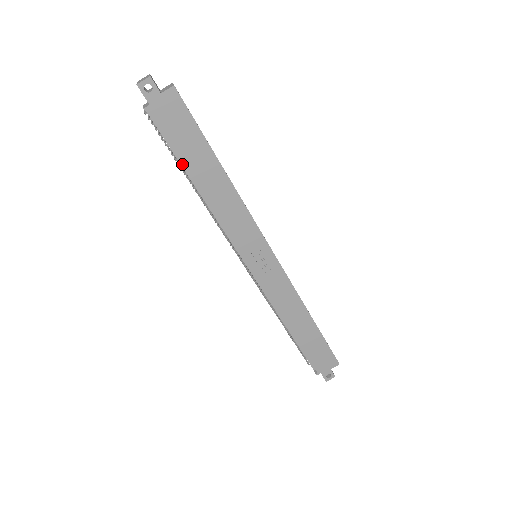
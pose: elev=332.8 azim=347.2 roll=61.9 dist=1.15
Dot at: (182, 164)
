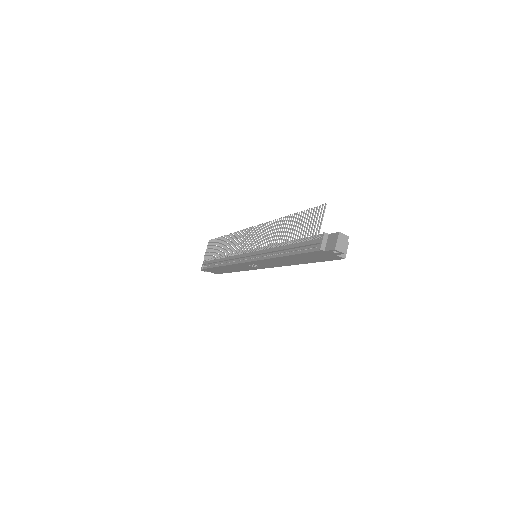
Dot at: (294, 248)
